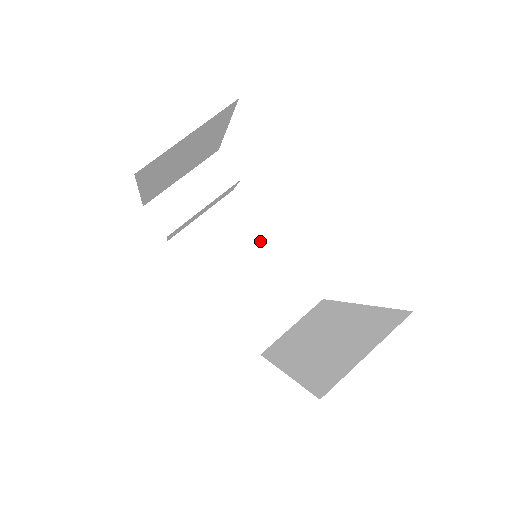
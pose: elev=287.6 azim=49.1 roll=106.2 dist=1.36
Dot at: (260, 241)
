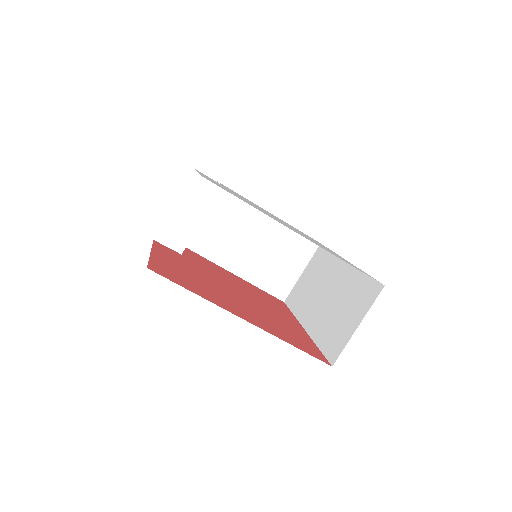
Dot at: (255, 216)
